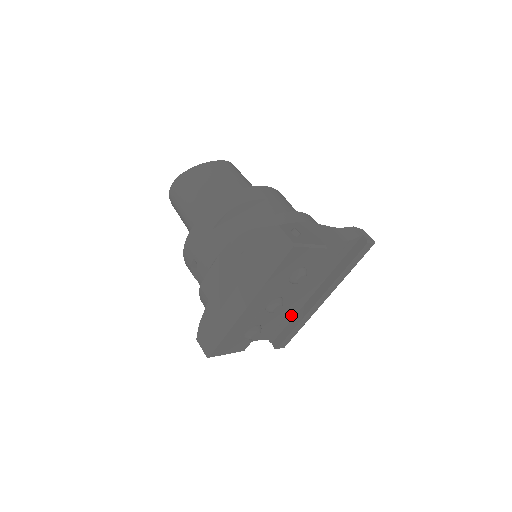
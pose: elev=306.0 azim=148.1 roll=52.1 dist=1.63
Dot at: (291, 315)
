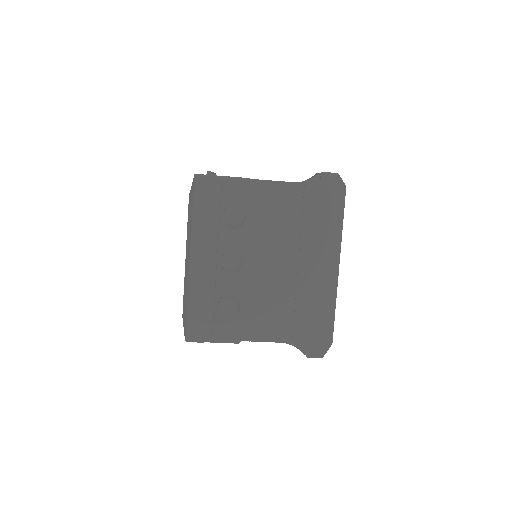
Dot at: (302, 302)
